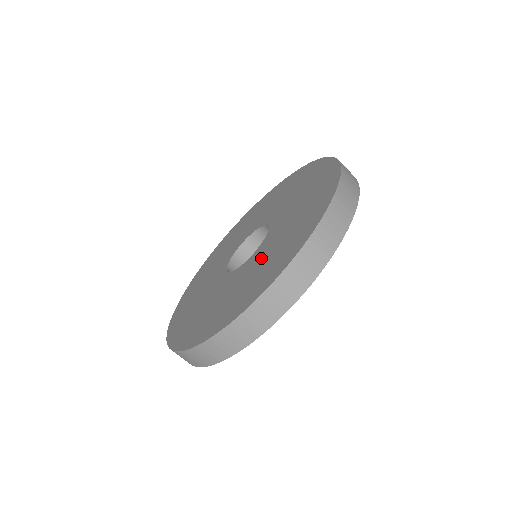
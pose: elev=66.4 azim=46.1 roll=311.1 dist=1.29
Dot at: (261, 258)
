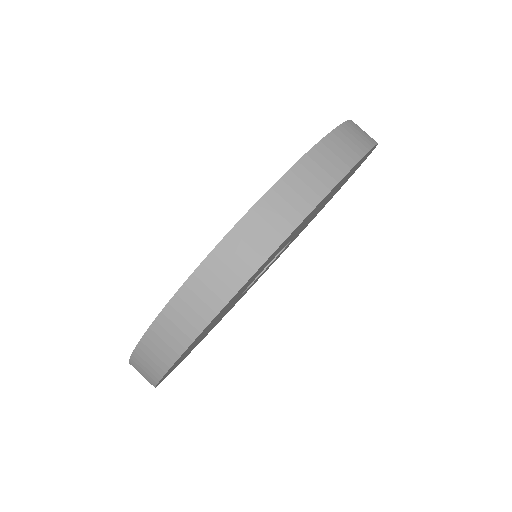
Dot at: occluded
